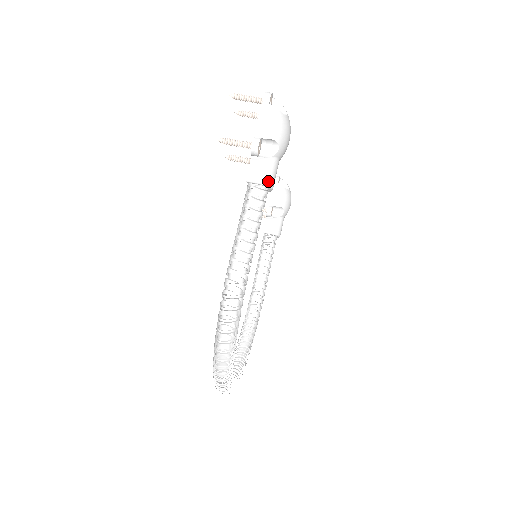
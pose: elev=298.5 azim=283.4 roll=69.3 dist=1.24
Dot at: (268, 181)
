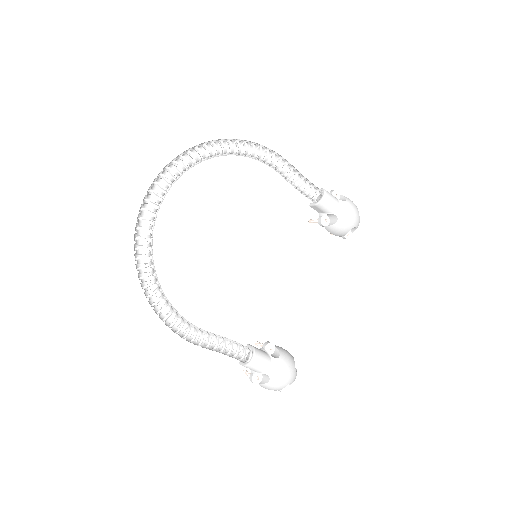
Dot at: (327, 191)
